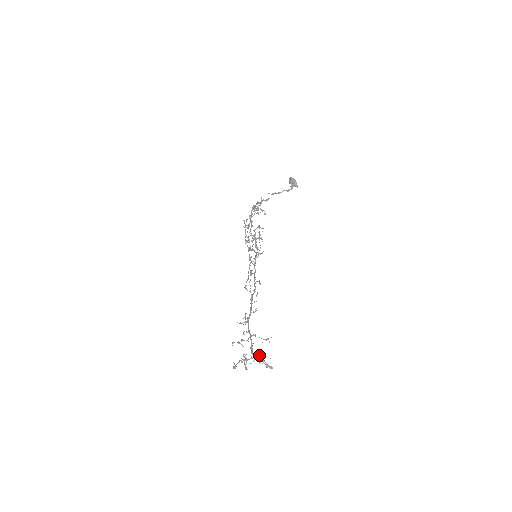
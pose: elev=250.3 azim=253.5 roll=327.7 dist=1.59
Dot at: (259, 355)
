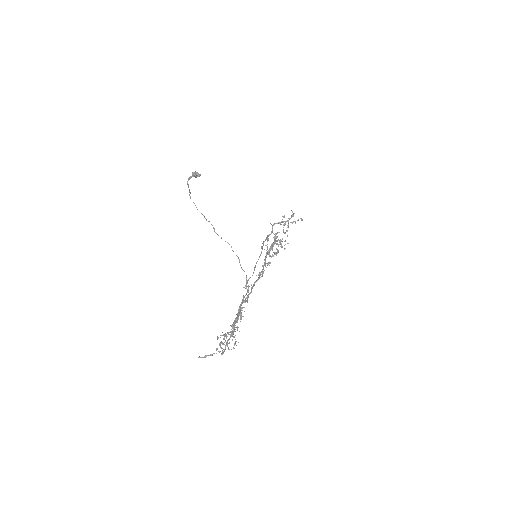
Dot at: (232, 334)
